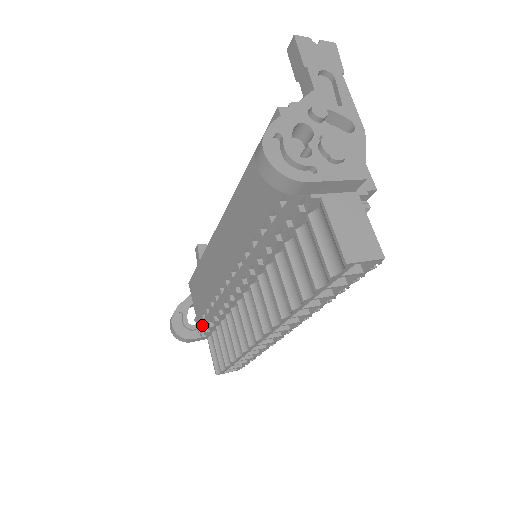
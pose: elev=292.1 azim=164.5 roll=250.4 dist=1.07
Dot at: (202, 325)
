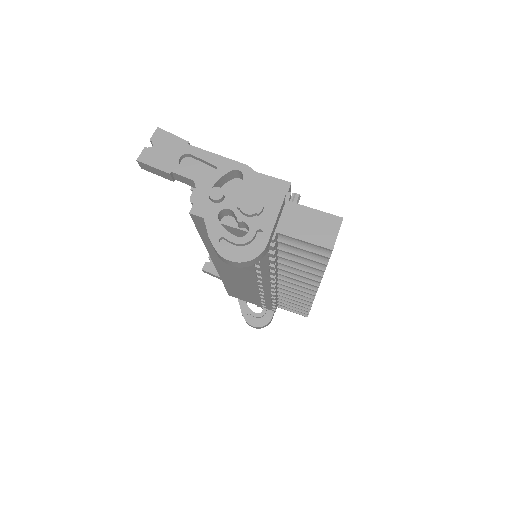
Dot at: (268, 307)
